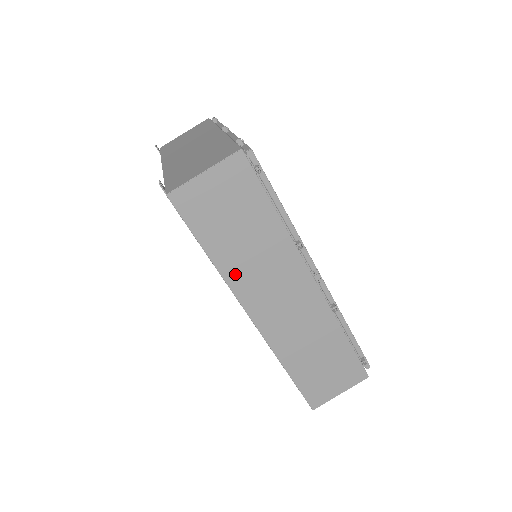
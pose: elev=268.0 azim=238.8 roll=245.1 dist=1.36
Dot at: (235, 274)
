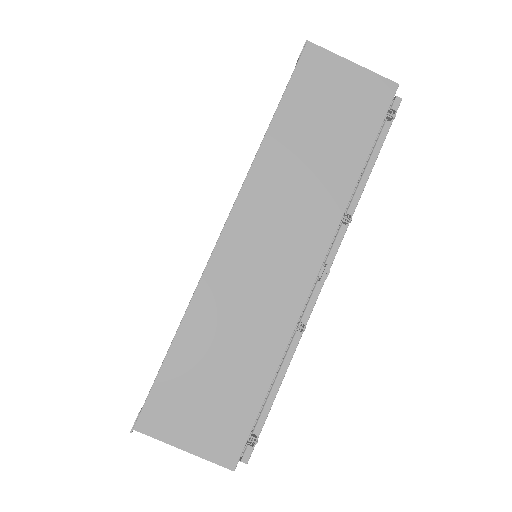
Dot at: (268, 168)
